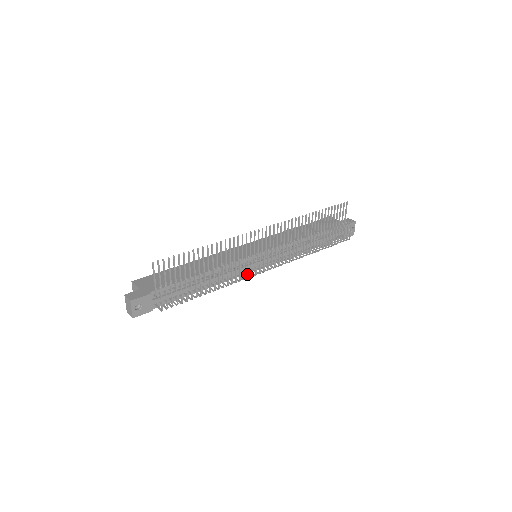
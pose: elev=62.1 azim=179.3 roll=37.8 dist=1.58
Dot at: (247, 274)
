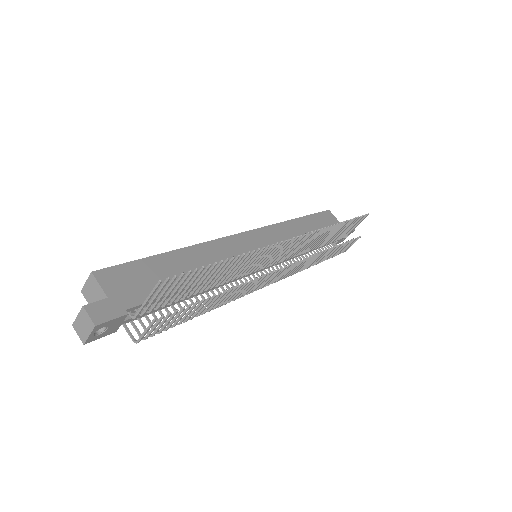
Dot at: occluded
